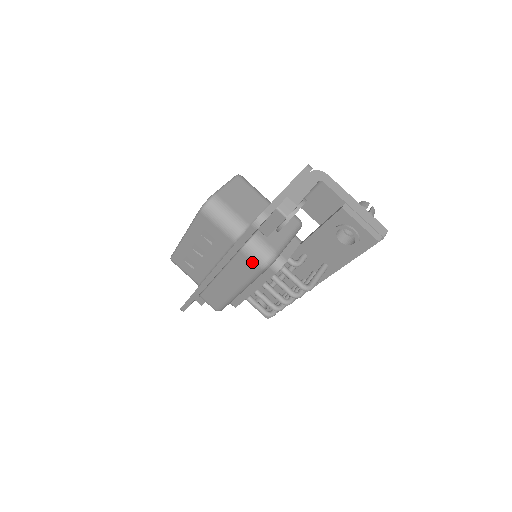
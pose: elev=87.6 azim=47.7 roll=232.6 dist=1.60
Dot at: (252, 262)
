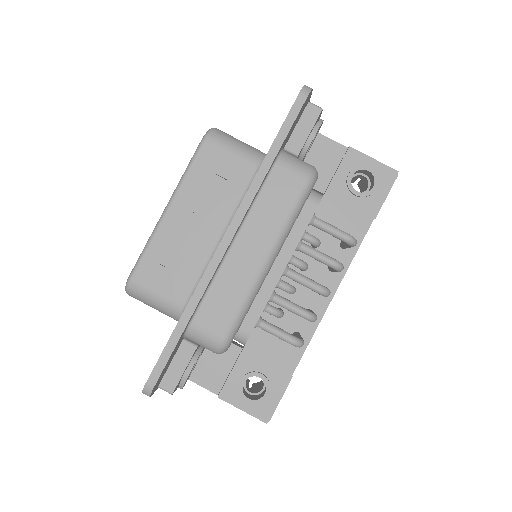
Dot at: (294, 175)
